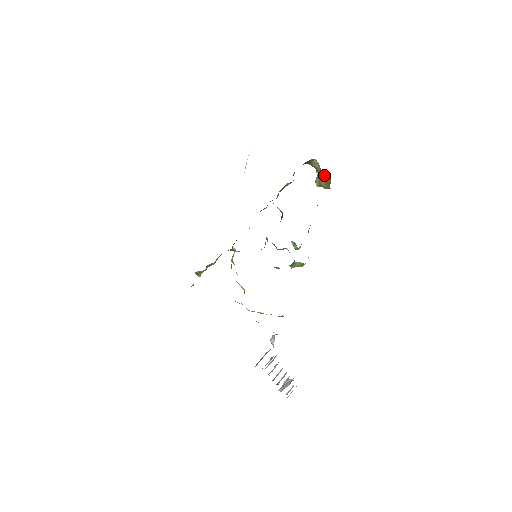
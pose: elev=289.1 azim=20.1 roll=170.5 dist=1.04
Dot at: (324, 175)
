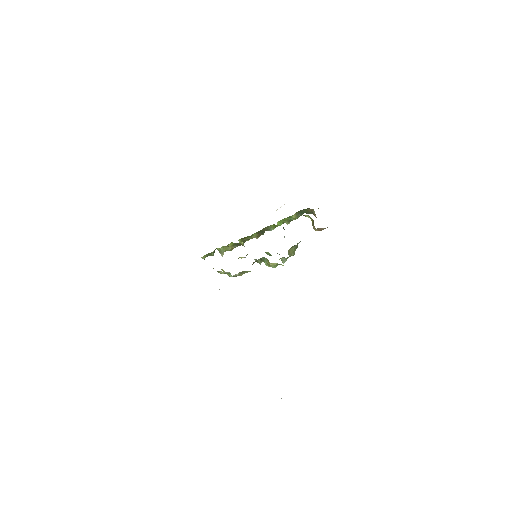
Dot at: occluded
